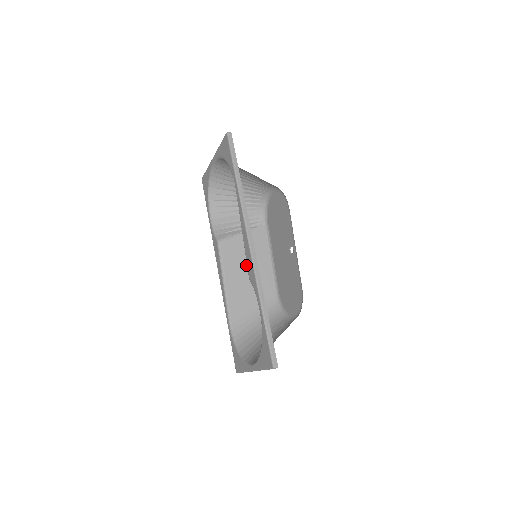
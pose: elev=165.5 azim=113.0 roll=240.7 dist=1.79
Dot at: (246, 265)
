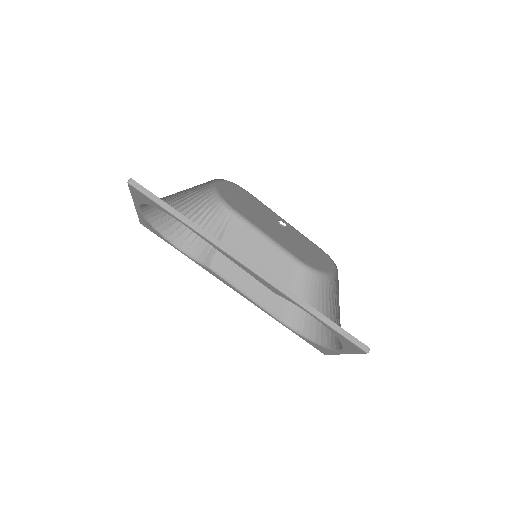
Dot at: occluded
